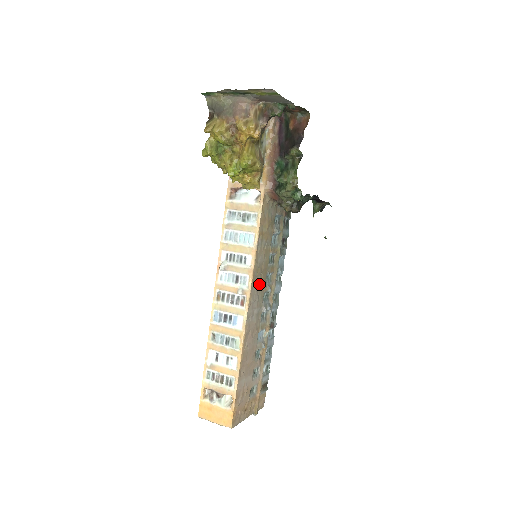
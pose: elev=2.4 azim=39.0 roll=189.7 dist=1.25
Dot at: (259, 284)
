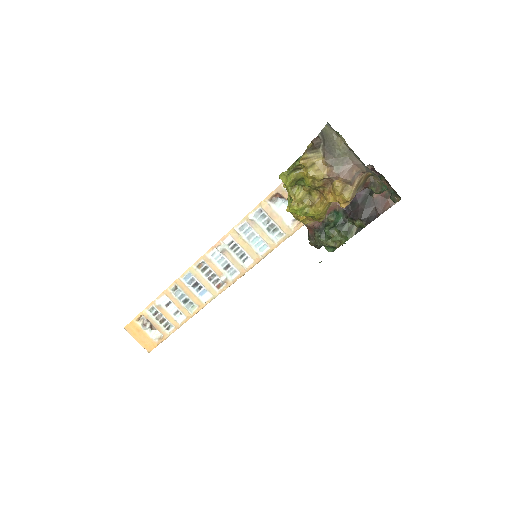
Dot at: occluded
